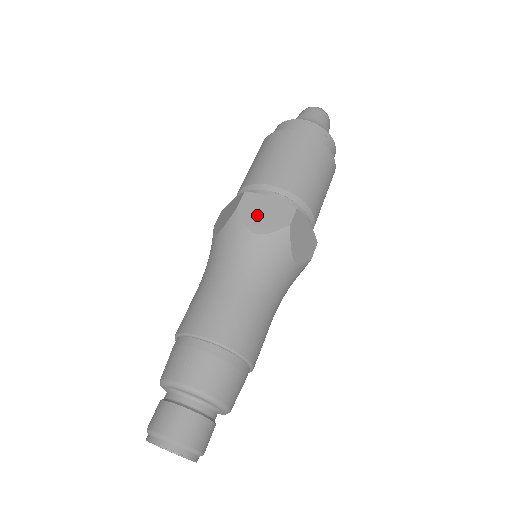
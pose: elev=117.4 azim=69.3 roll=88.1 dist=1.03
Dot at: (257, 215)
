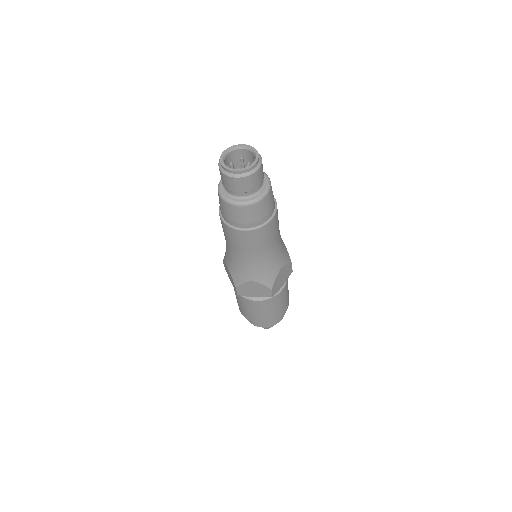
Dot at: occluded
